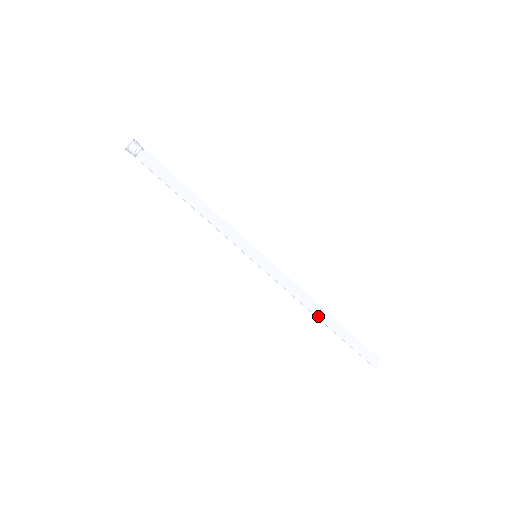
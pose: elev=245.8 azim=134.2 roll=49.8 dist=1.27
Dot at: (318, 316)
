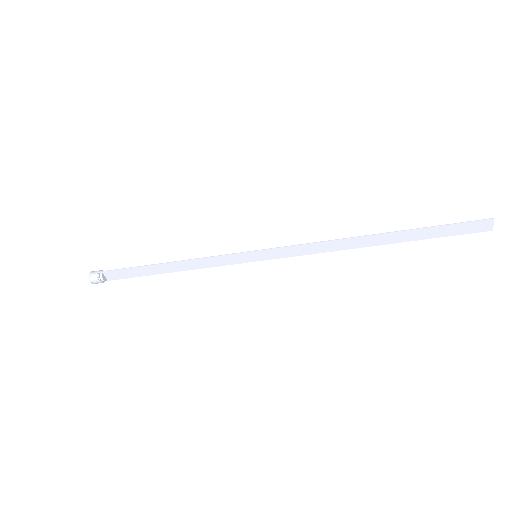
Dot at: (368, 245)
